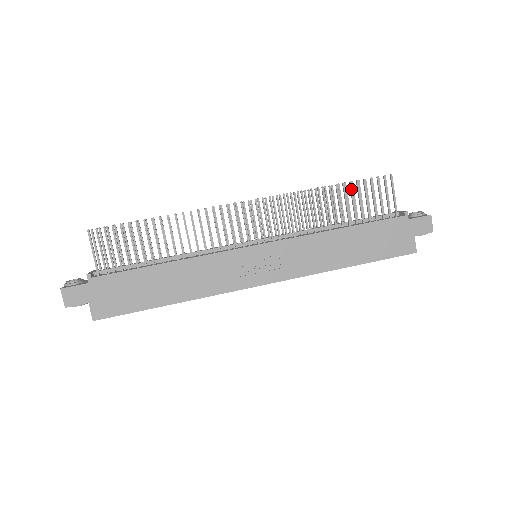
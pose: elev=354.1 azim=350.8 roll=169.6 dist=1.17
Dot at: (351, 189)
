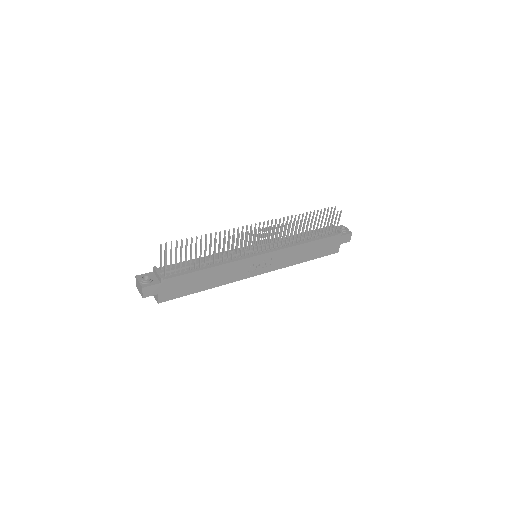
Dot at: (319, 219)
